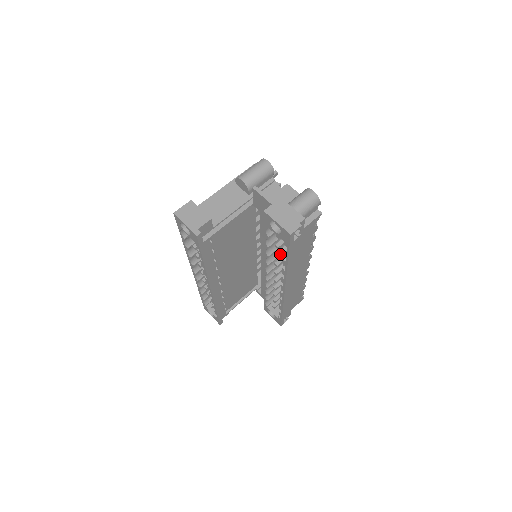
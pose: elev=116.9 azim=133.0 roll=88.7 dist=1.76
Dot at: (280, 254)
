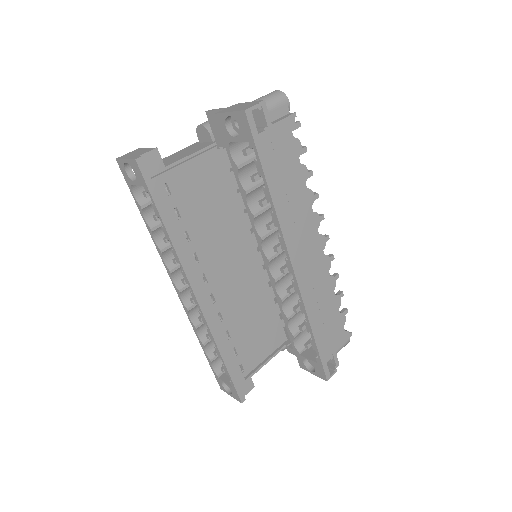
Dot at: (265, 199)
